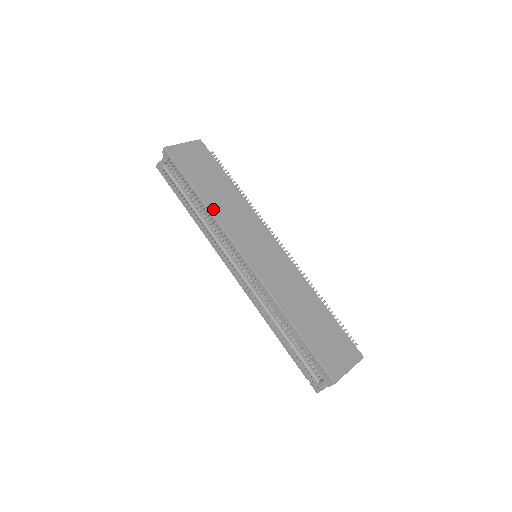
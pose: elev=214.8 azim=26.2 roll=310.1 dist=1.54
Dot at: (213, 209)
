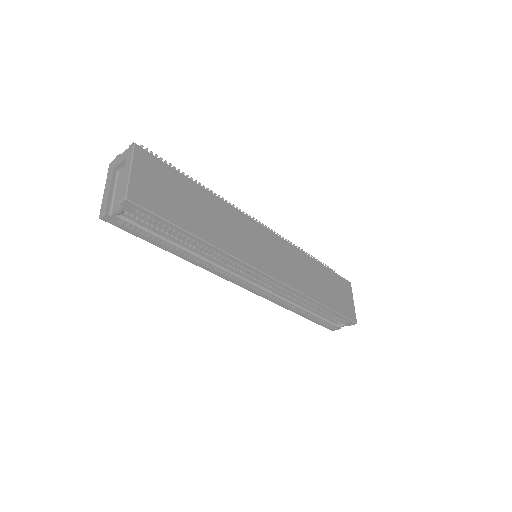
Dot at: (221, 245)
